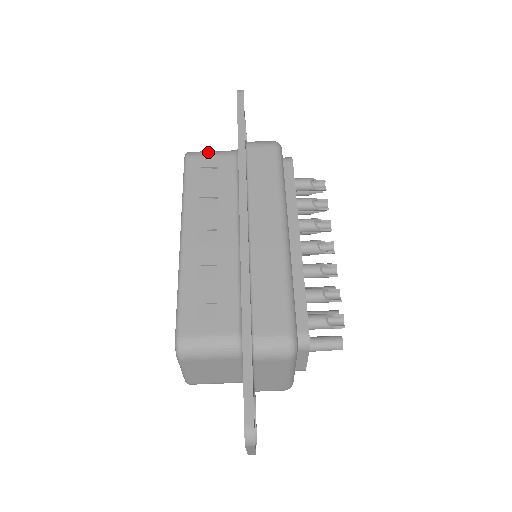
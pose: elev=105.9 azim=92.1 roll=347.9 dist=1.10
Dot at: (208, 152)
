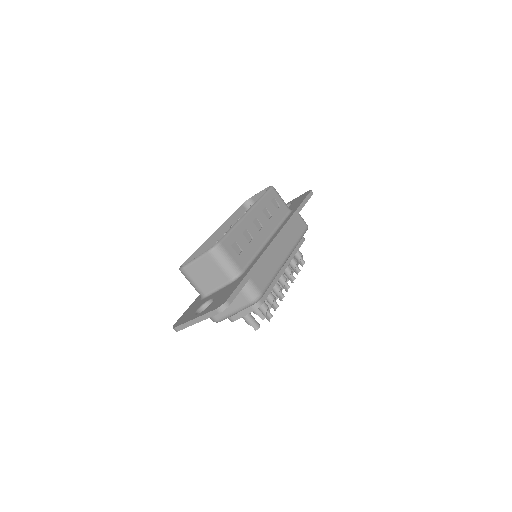
Dot at: occluded
